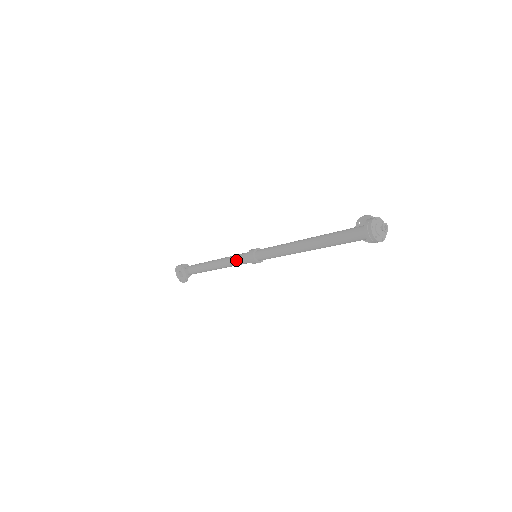
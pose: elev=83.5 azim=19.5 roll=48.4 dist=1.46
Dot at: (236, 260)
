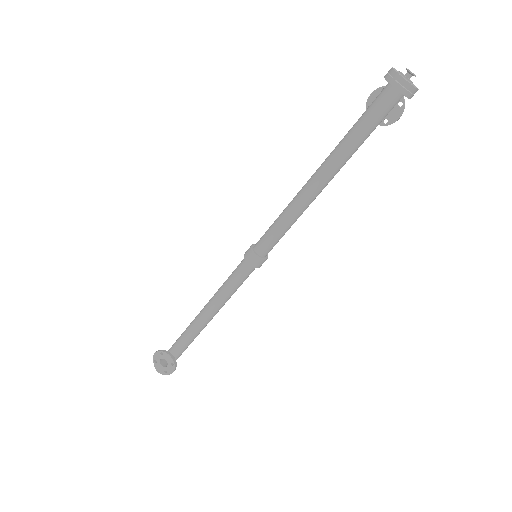
Dot at: (232, 281)
